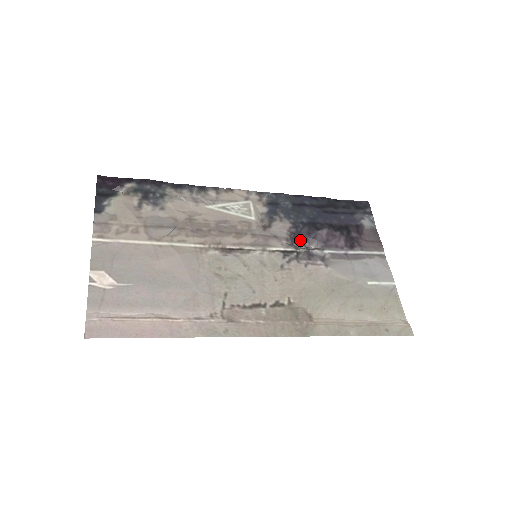
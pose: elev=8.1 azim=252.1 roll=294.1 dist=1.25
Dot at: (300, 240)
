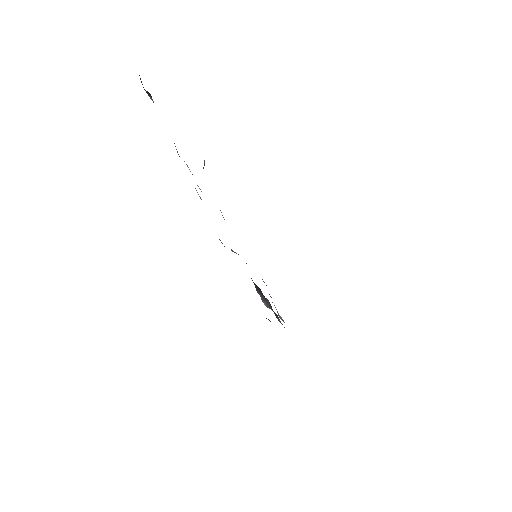
Dot at: (258, 290)
